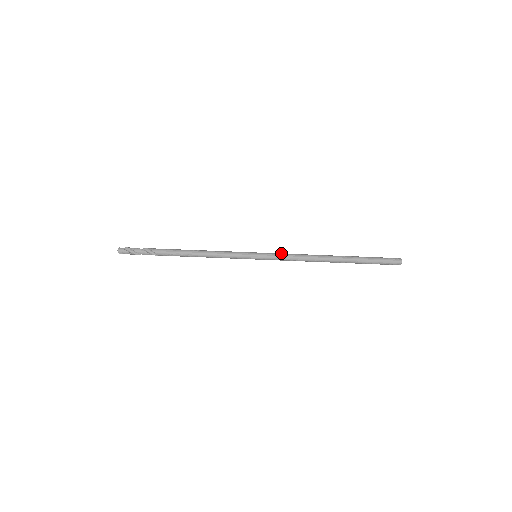
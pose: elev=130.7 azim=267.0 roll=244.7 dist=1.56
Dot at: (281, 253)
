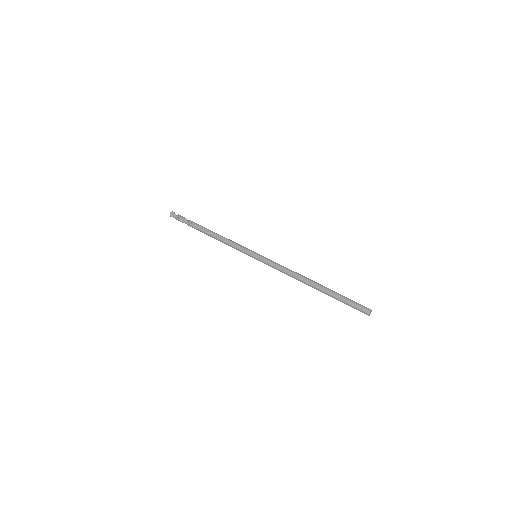
Dot at: occluded
